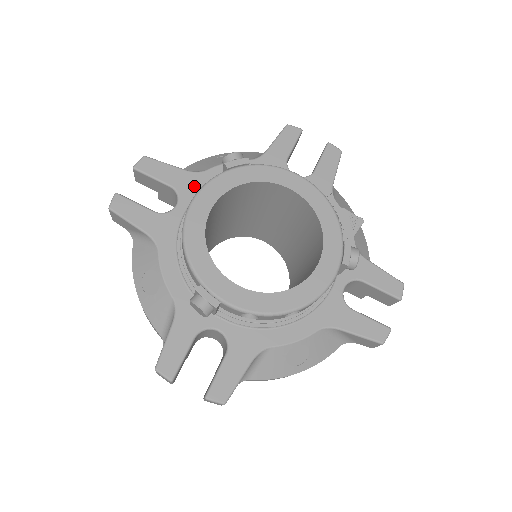
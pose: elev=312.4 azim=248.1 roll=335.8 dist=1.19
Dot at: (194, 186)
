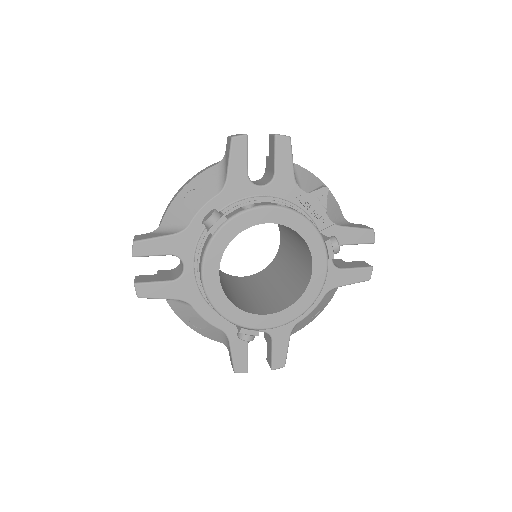
Dot at: (188, 244)
